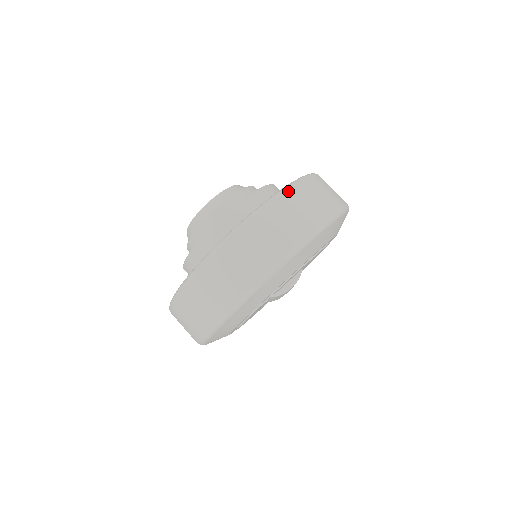
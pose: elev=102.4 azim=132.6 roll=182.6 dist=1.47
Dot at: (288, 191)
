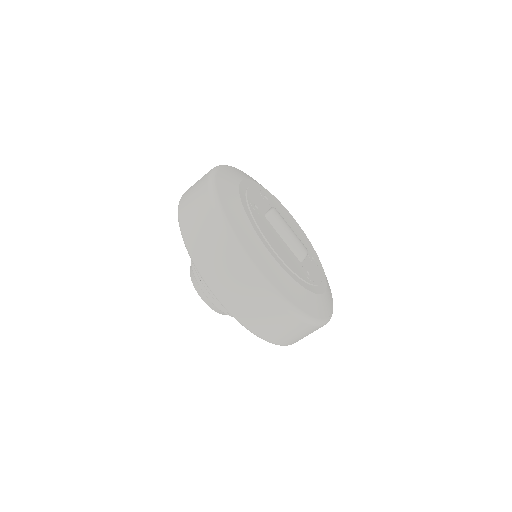
Dot at: occluded
